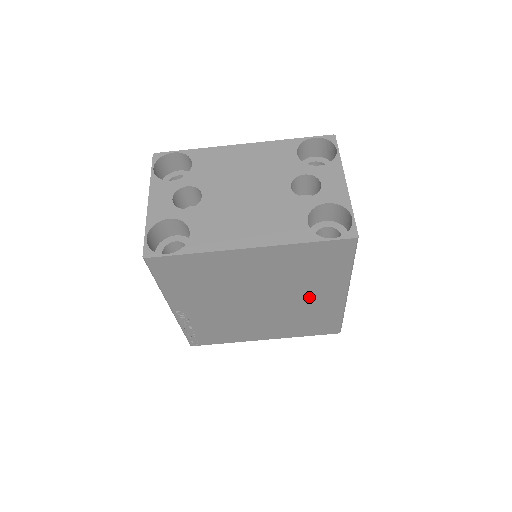
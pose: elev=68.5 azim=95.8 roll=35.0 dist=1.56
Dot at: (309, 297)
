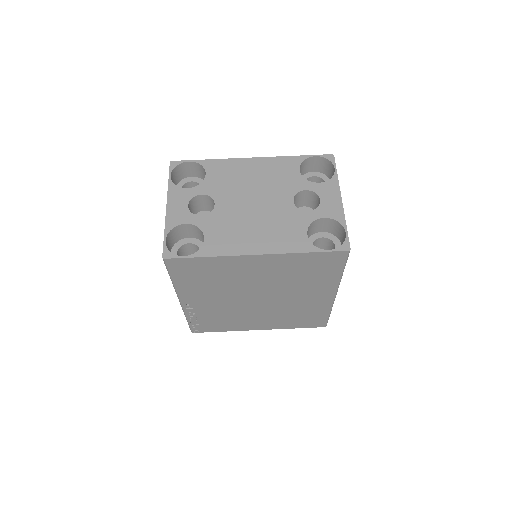
Dot at: (302, 296)
